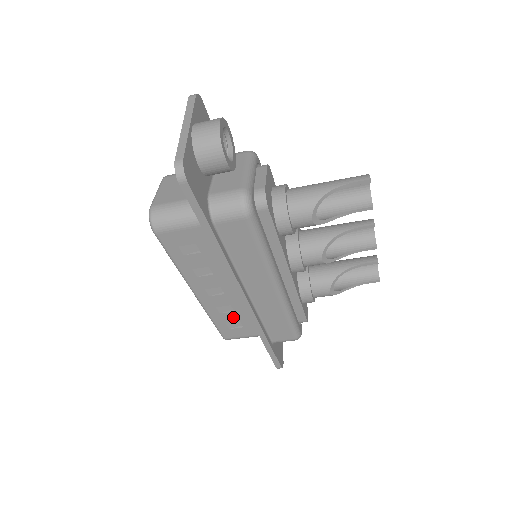
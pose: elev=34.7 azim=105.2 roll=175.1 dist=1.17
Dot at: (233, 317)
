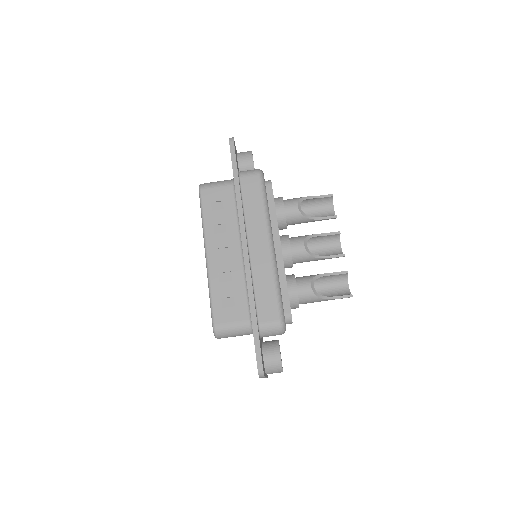
Dot at: (229, 289)
